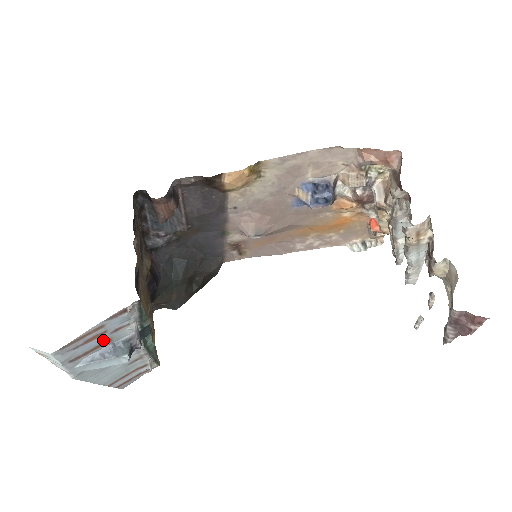
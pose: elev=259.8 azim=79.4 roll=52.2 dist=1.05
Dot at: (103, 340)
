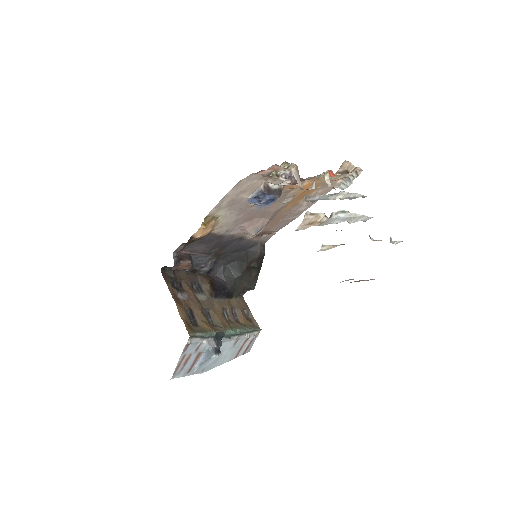
Dot at: (195, 356)
